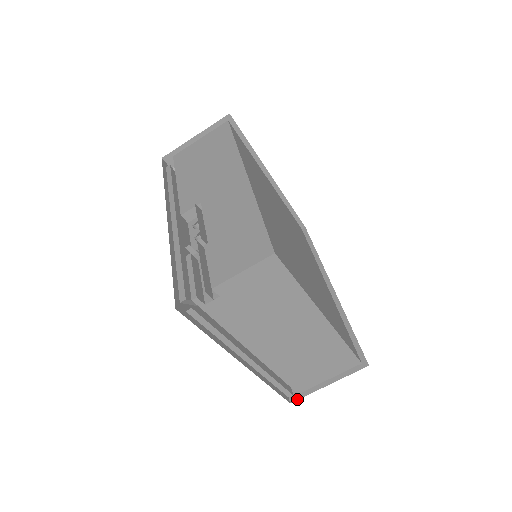
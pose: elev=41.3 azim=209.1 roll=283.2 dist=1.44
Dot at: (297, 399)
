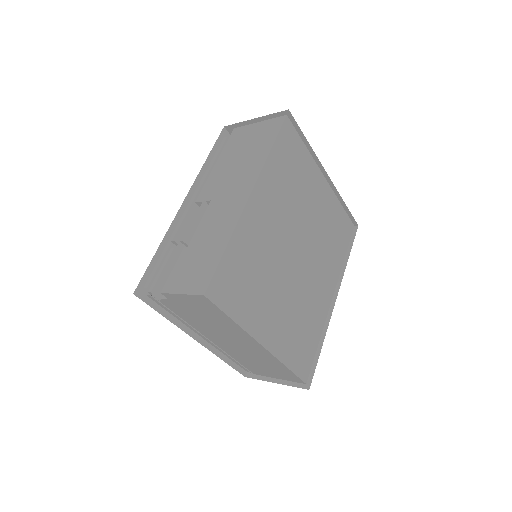
Dot at: (251, 377)
